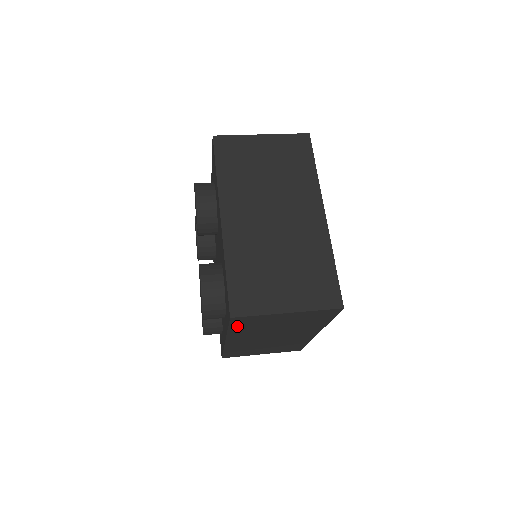
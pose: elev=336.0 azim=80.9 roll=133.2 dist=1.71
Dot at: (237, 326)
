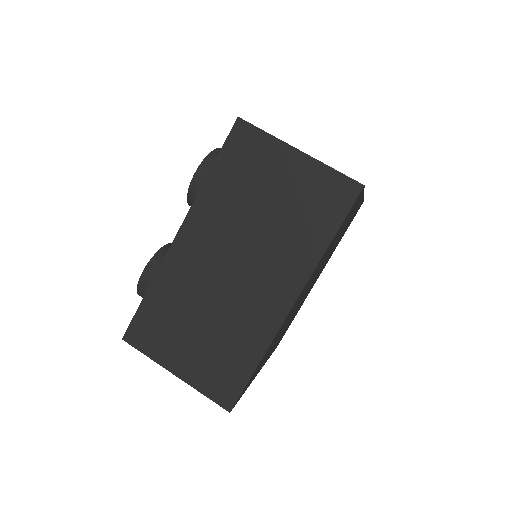
Dot at: occluded
